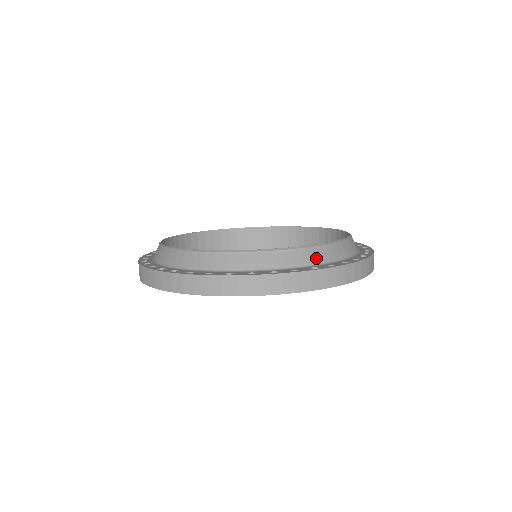
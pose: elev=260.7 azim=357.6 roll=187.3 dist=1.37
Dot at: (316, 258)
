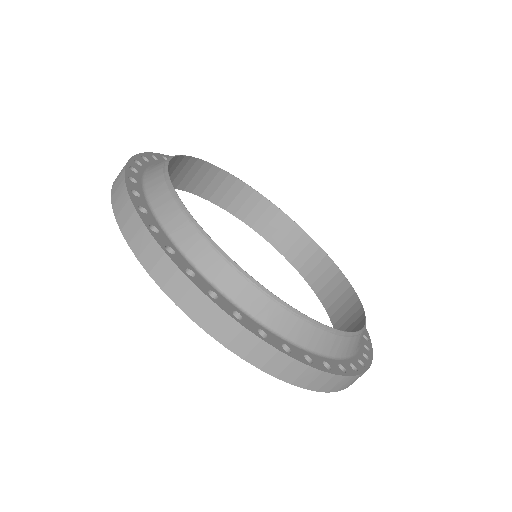
Dot at: (300, 335)
